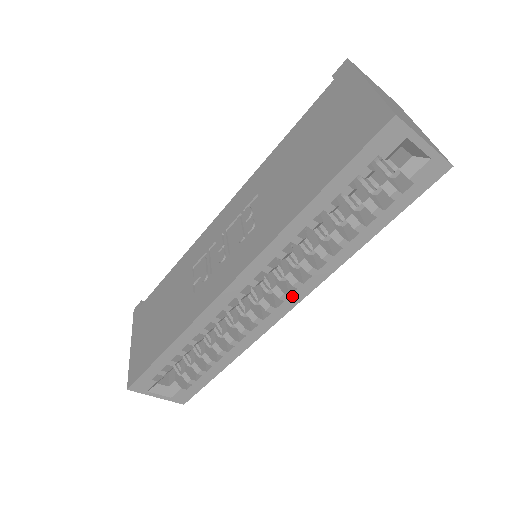
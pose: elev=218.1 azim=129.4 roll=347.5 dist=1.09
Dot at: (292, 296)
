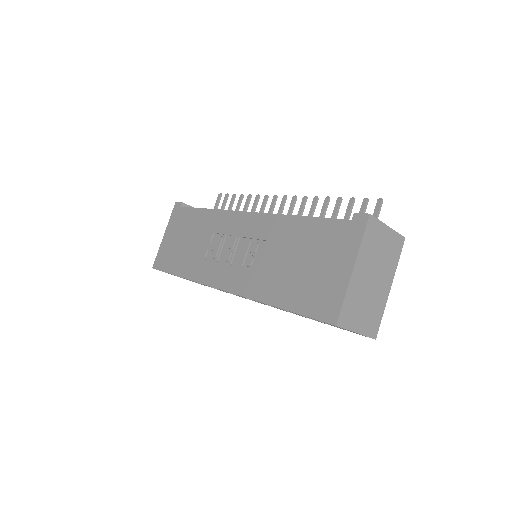
Dot at: (261, 303)
